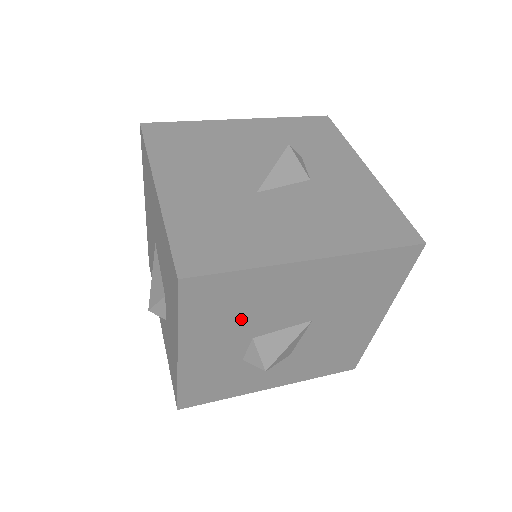
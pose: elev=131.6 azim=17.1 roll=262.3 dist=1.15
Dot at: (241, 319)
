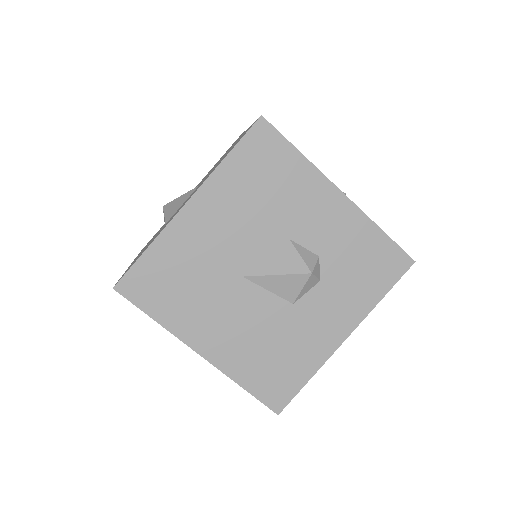
Dot at: occluded
